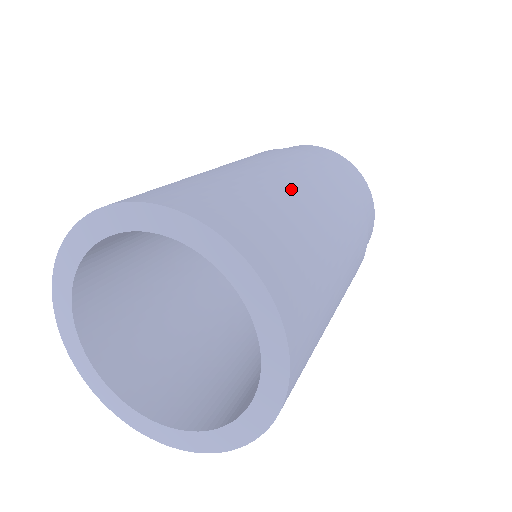
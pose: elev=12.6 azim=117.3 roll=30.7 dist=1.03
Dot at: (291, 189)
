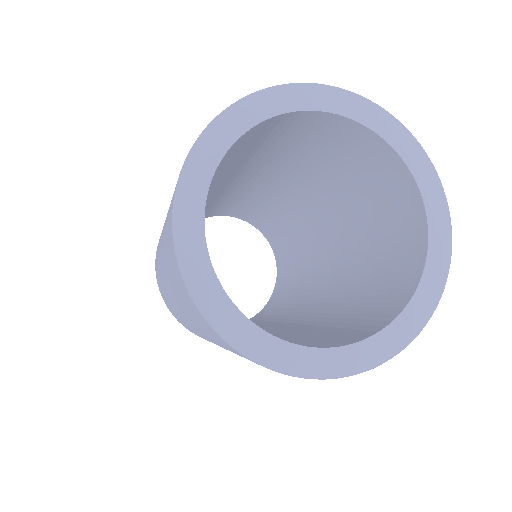
Dot at: occluded
